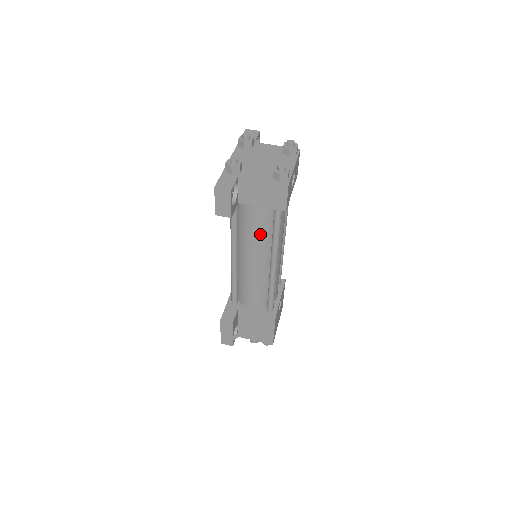
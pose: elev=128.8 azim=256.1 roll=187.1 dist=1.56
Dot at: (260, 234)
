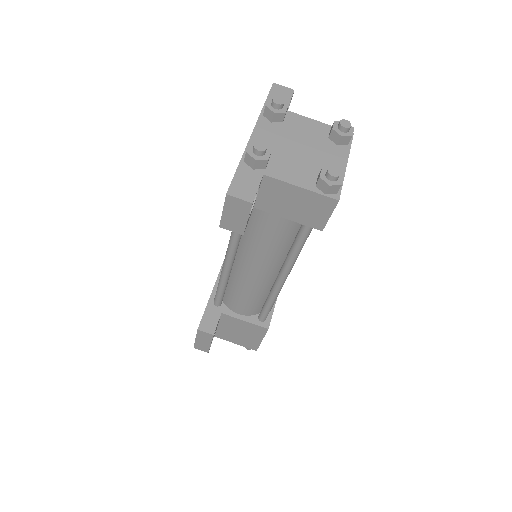
Dot at: (274, 245)
